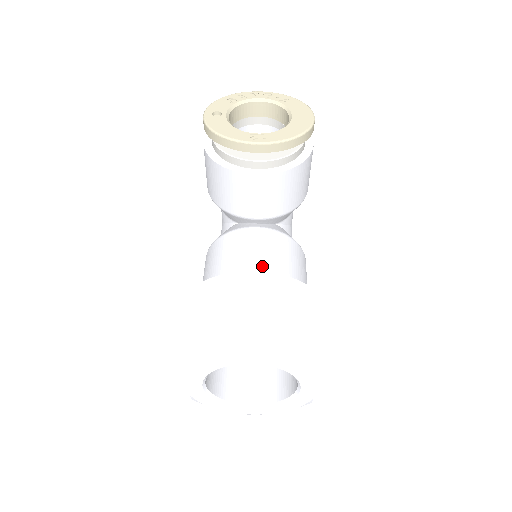
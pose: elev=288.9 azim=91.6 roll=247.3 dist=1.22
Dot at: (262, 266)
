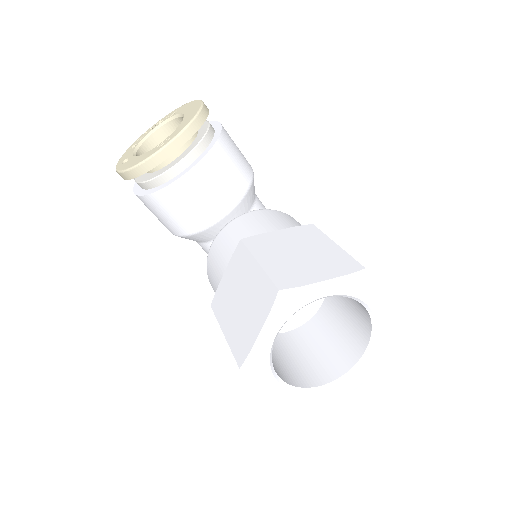
Dot at: (249, 237)
